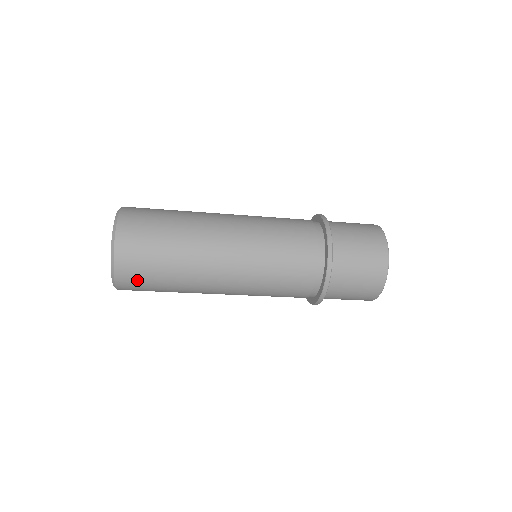
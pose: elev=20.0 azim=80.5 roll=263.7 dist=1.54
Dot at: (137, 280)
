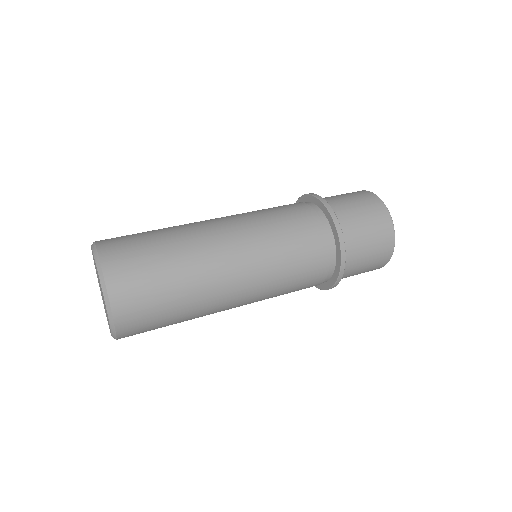
Dot at: occluded
